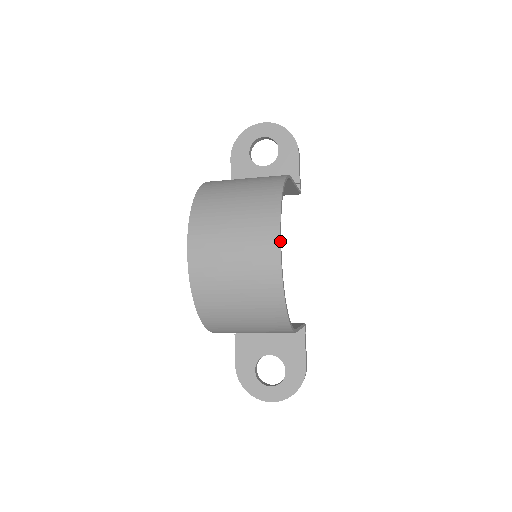
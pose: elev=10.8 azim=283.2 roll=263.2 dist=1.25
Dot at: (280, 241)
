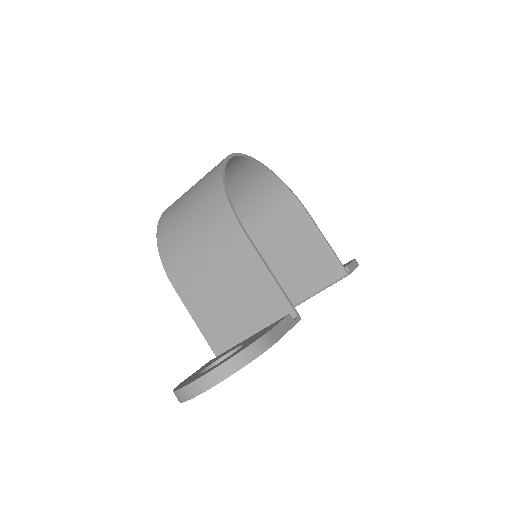
Dot at: (240, 153)
